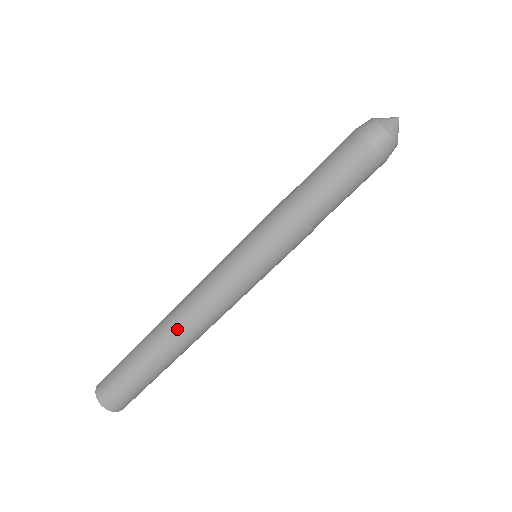
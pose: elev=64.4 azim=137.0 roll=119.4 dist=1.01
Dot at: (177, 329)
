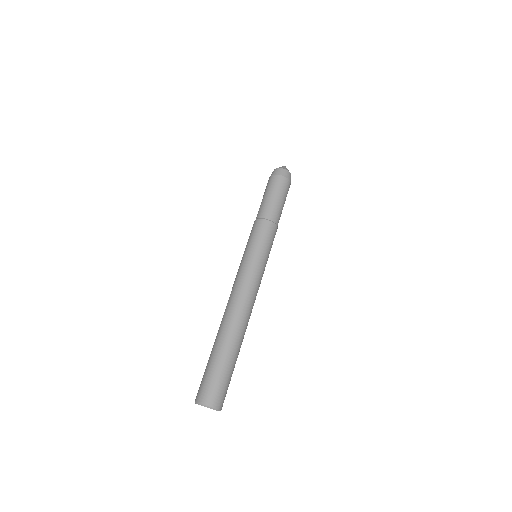
Dot at: (224, 314)
